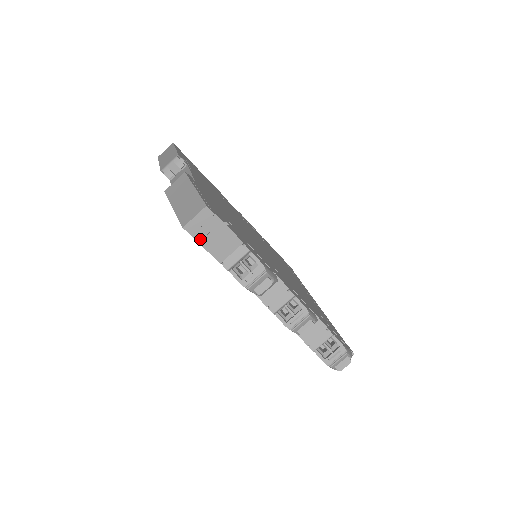
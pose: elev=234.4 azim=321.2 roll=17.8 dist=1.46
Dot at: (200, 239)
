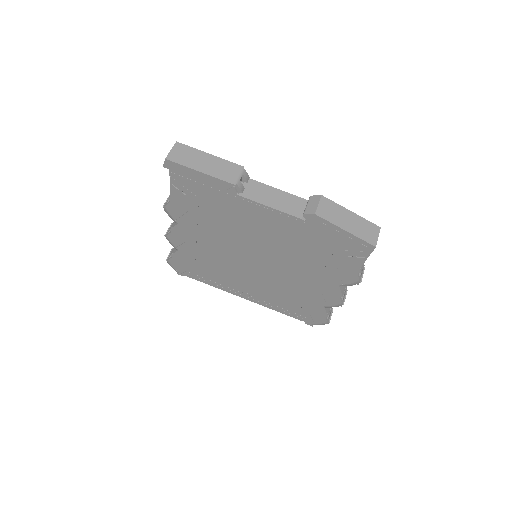
Dot at: (370, 253)
